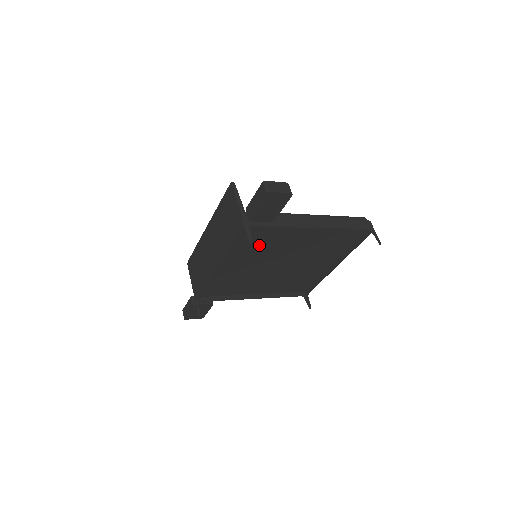
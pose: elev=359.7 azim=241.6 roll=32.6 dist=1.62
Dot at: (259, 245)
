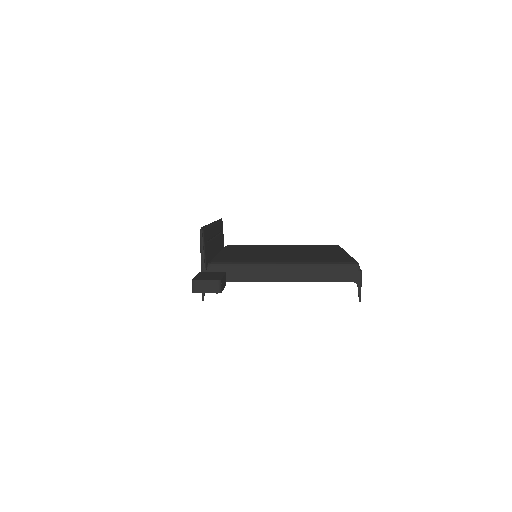
Dot at: occluded
